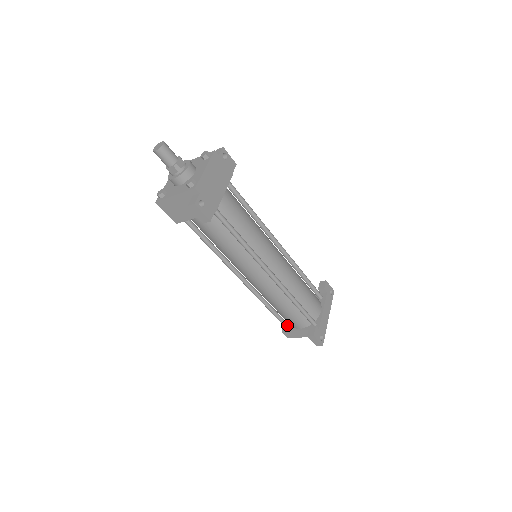
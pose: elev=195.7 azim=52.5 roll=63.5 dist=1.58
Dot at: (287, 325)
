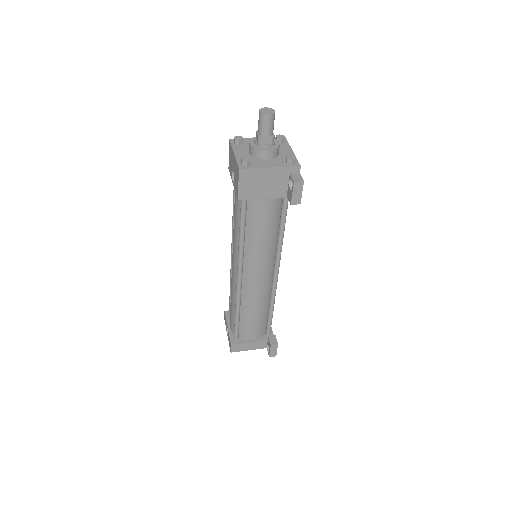
Dot at: (238, 337)
